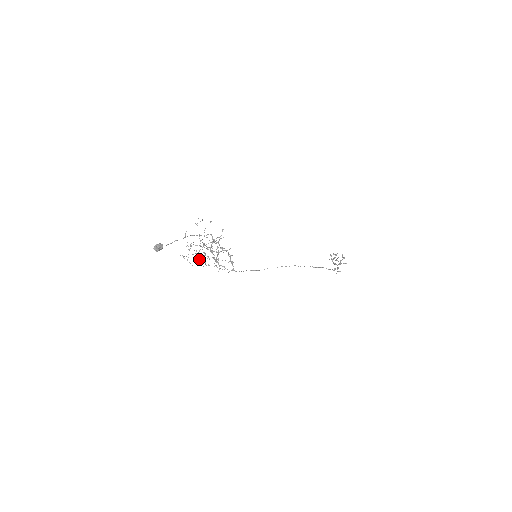
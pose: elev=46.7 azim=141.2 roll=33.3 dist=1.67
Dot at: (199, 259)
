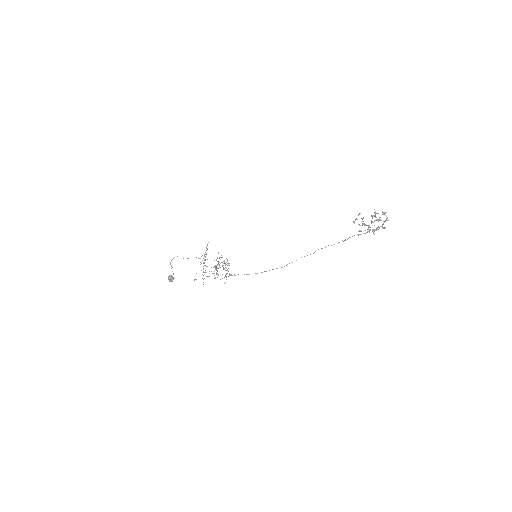
Dot at: (215, 278)
